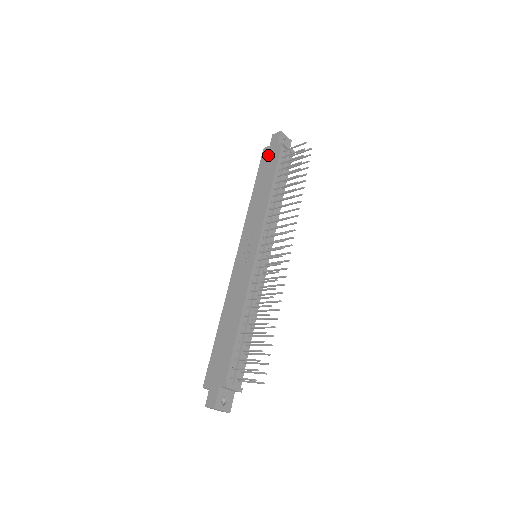
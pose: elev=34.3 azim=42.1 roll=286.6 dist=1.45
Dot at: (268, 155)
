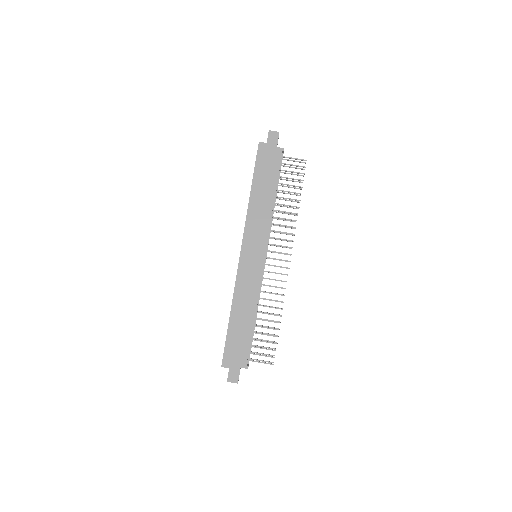
Dot at: (266, 155)
